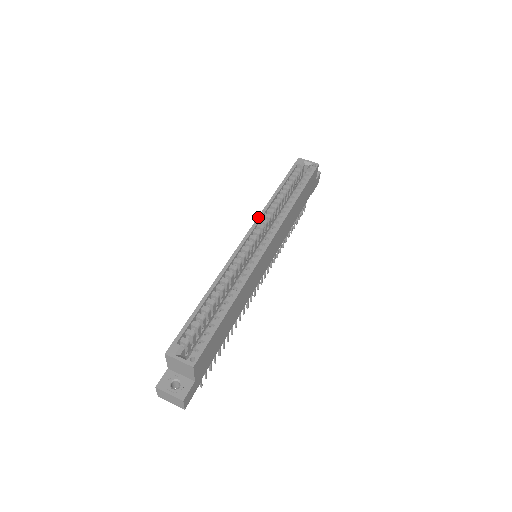
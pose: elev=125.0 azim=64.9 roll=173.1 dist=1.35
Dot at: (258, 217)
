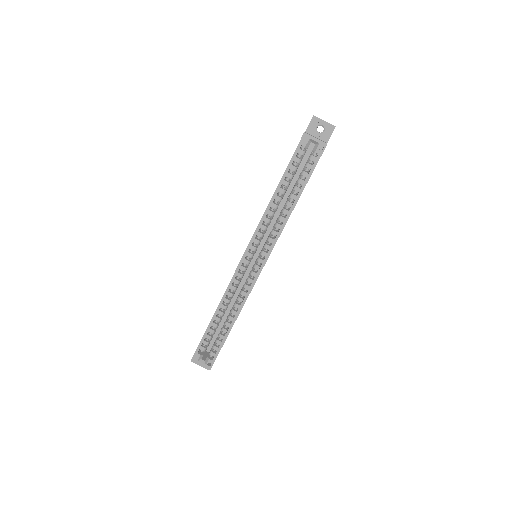
Dot at: (254, 233)
